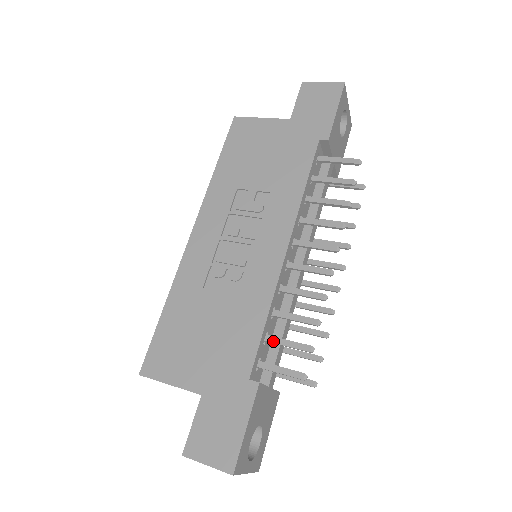
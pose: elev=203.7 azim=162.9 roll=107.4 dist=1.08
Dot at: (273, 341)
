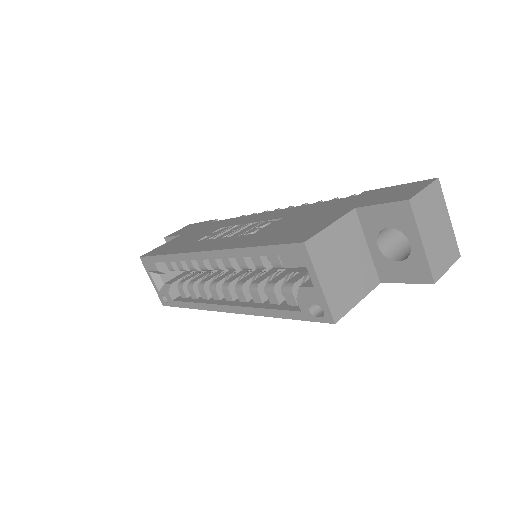
Dot at: occluded
